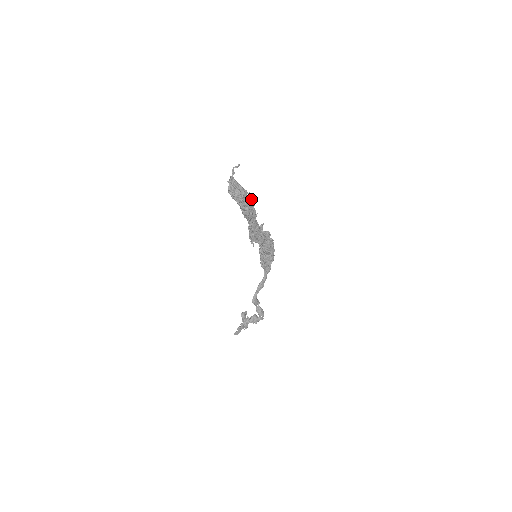
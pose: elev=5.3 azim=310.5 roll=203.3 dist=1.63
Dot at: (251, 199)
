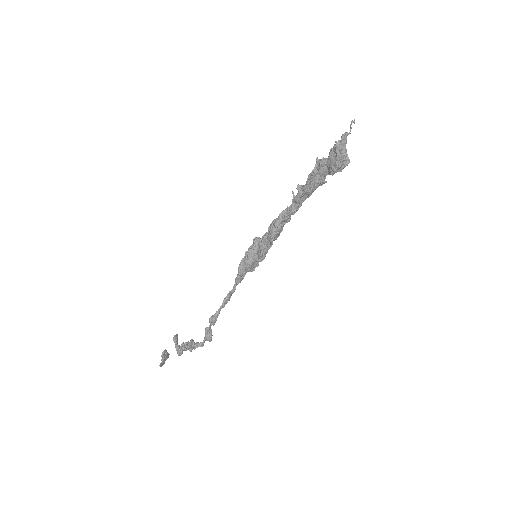
Dot at: occluded
